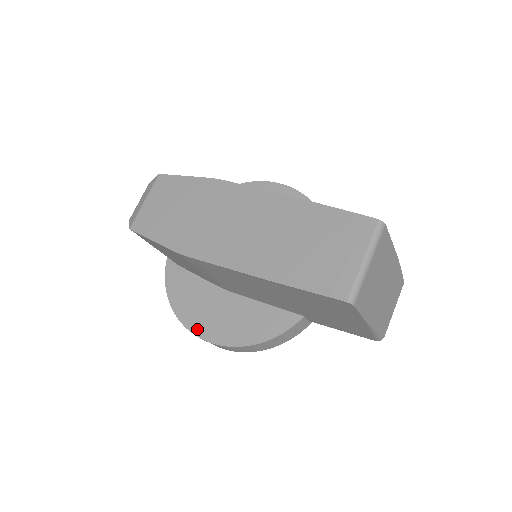
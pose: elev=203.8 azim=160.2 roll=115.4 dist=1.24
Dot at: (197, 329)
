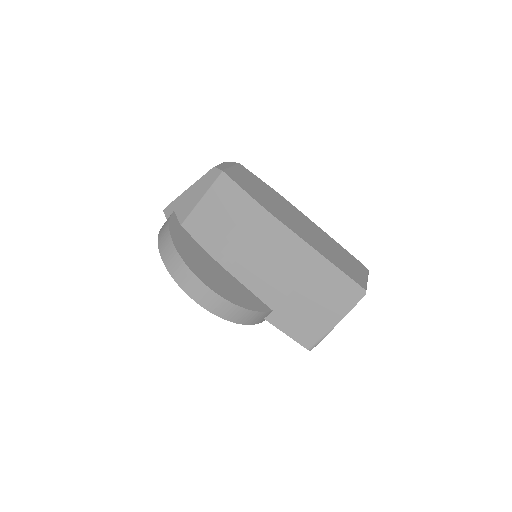
Dot at: (197, 272)
